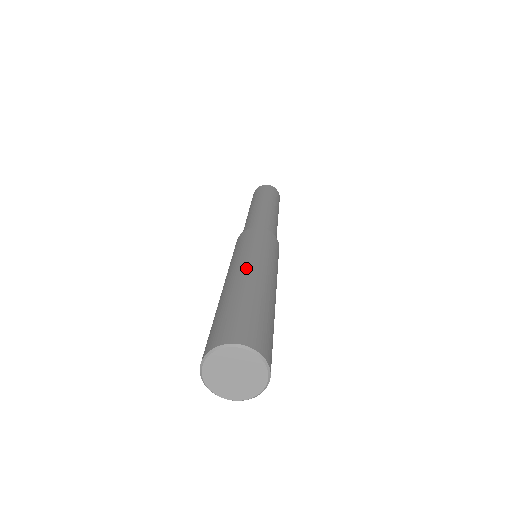
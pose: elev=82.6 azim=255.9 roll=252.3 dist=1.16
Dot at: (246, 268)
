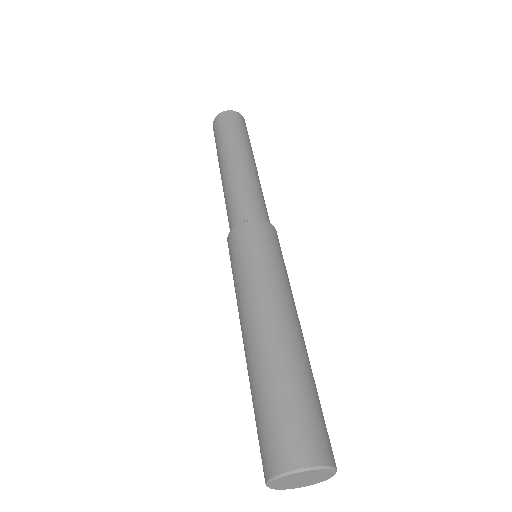
Dot at: (259, 317)
